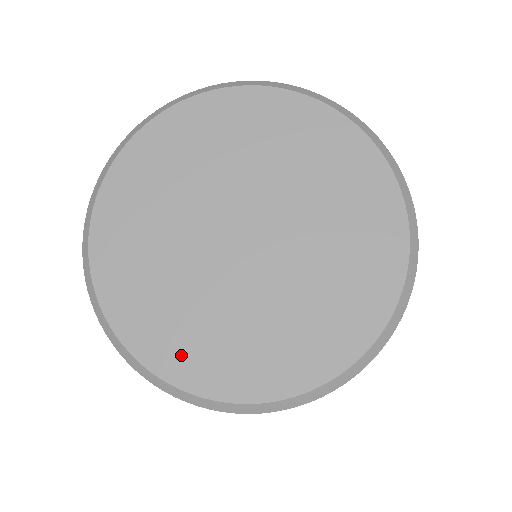
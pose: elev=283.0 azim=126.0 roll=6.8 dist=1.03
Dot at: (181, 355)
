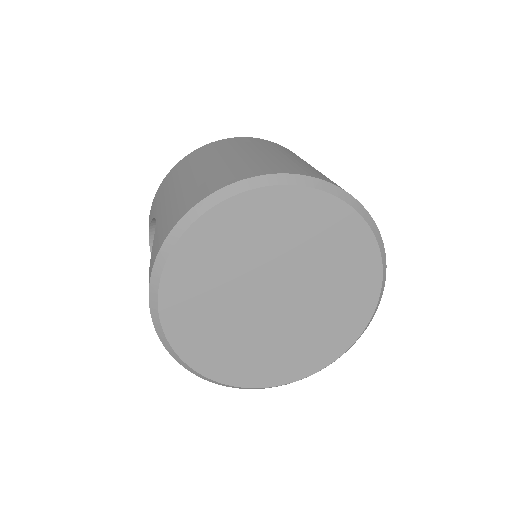
Dot at: (297, 366)
